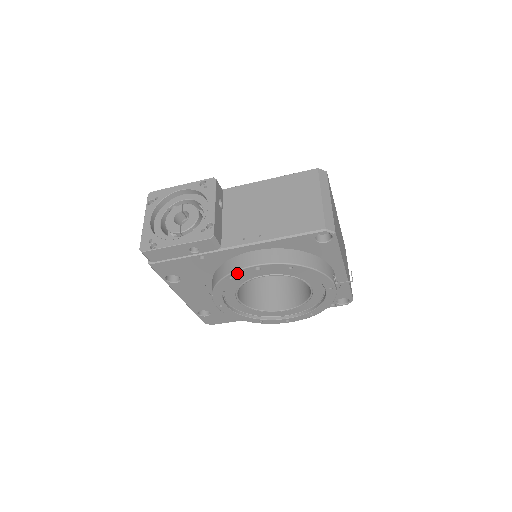
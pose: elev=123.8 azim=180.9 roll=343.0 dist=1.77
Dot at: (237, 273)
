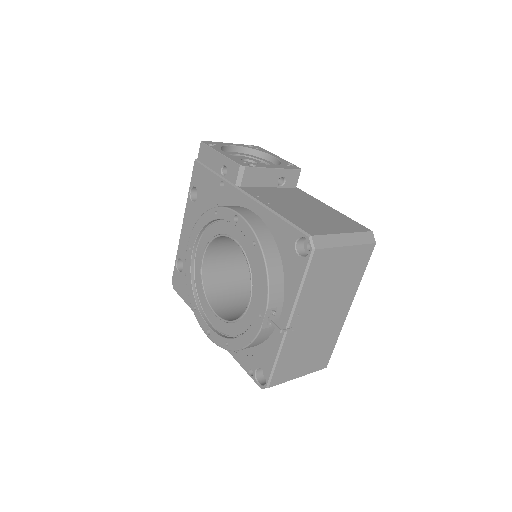
Dot at: (223, 211)
